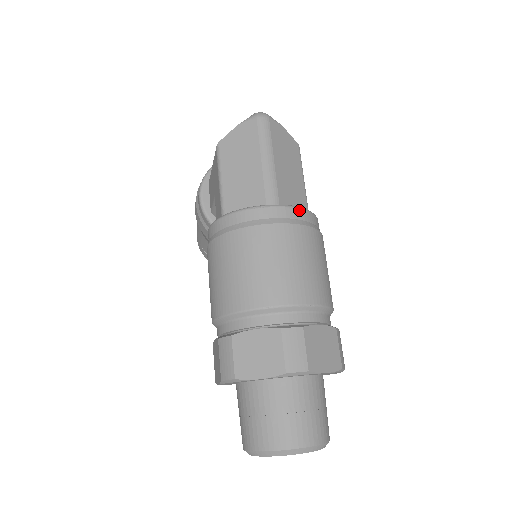
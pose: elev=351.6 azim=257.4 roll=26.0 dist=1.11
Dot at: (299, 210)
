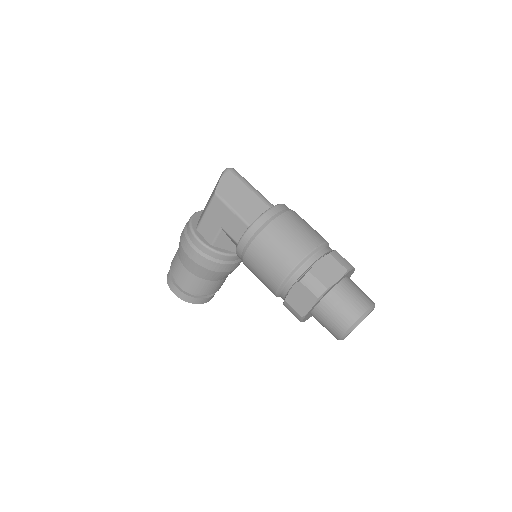
Dot at: occluded
